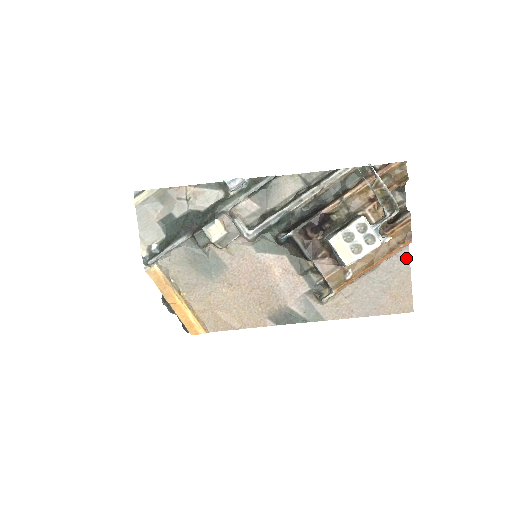
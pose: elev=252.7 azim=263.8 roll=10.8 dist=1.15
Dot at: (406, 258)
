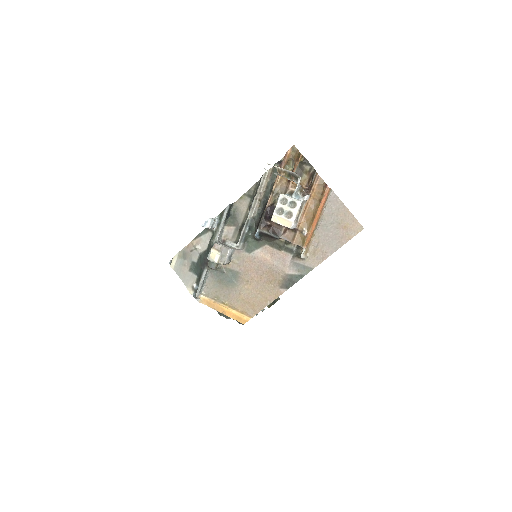
Dot at: (336, 199)
